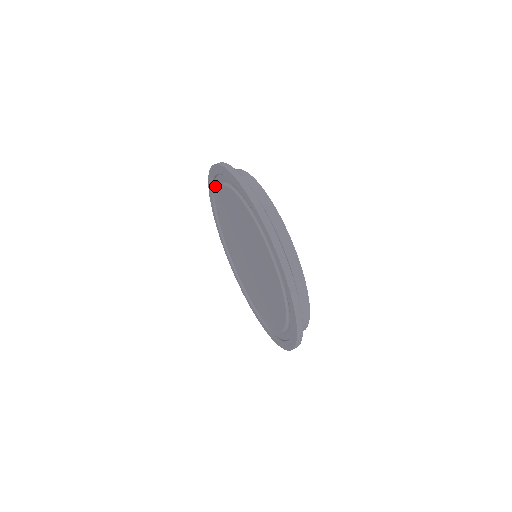
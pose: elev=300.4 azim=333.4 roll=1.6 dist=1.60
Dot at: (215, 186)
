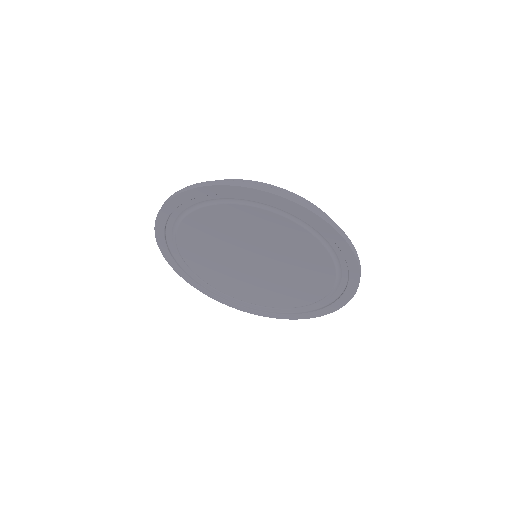
Dot at: (175, 214)
